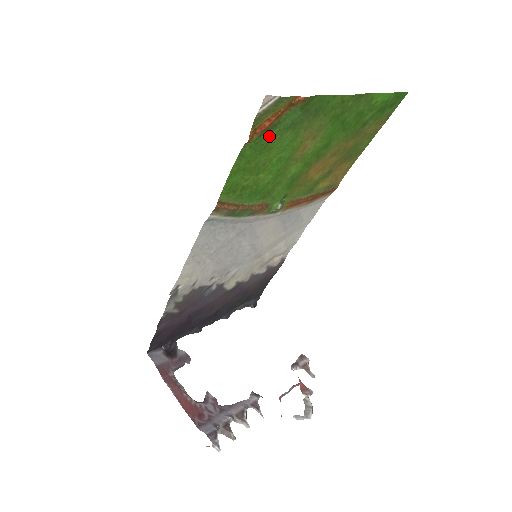
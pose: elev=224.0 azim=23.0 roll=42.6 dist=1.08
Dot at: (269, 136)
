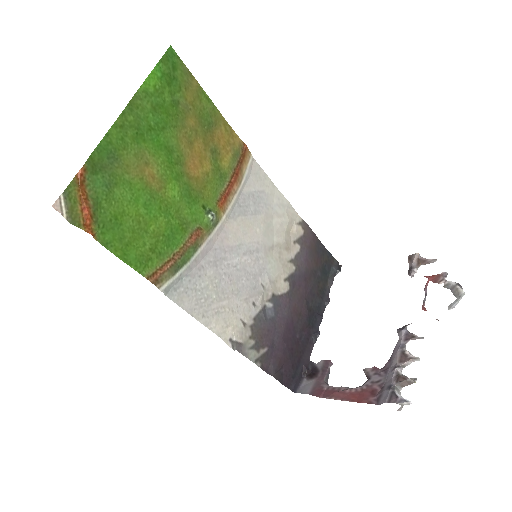
Dot at: (105, 212)
